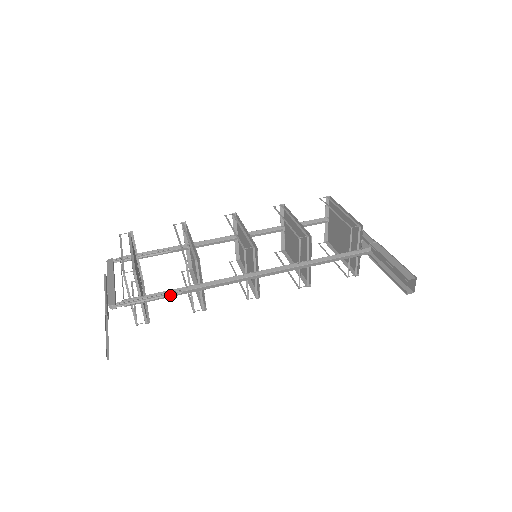
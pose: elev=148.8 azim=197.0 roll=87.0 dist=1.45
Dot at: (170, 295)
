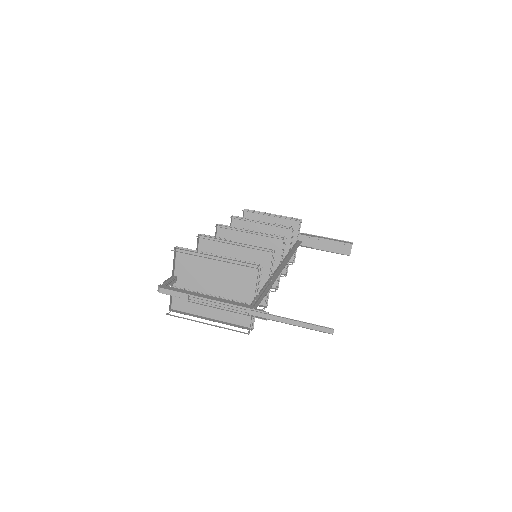
Dot at: (267, 290)
